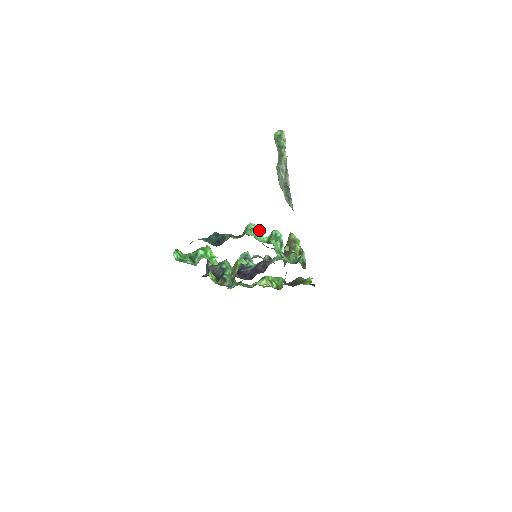
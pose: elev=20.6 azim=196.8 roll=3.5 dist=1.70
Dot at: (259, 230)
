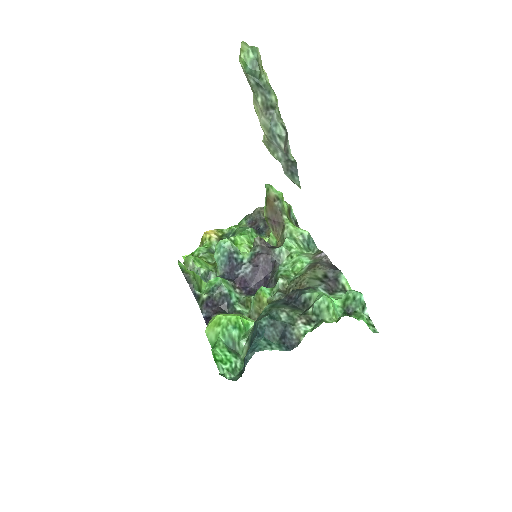
Dot at: (330, 298)
